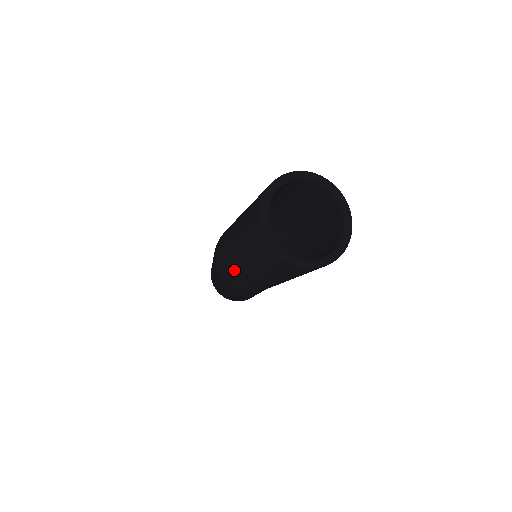
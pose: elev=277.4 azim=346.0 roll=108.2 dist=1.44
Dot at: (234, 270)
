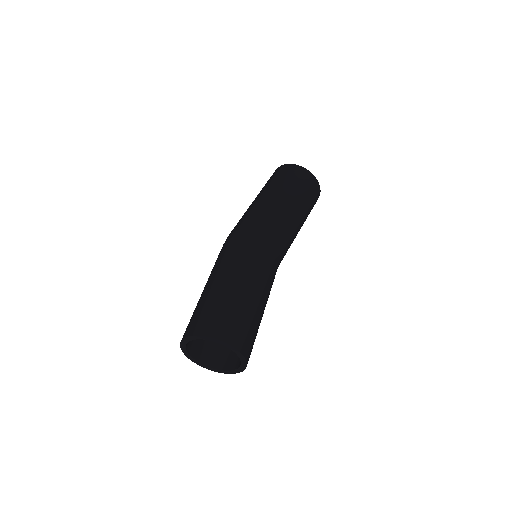
Dot at: occluded
